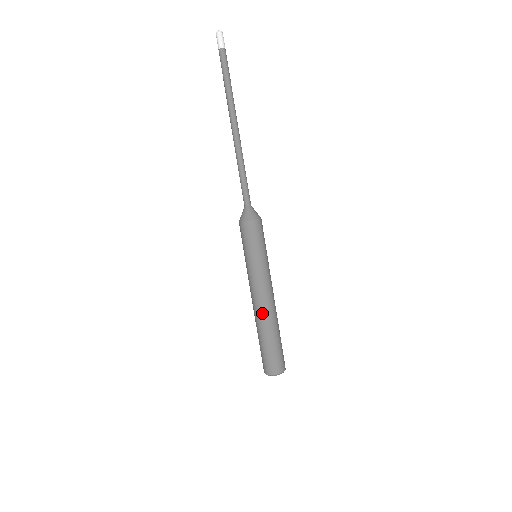
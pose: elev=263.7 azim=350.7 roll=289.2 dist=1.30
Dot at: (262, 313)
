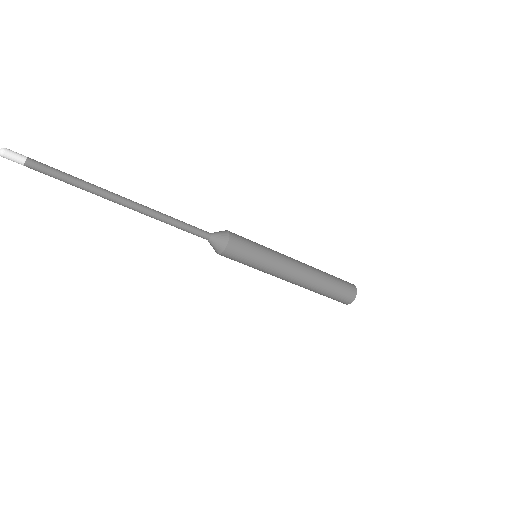
Dot at: (308, 279)
